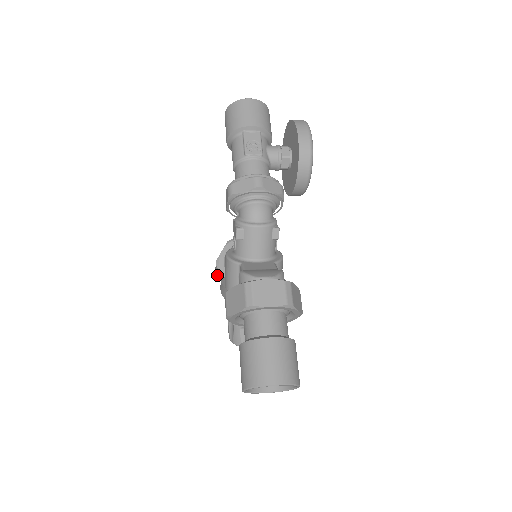
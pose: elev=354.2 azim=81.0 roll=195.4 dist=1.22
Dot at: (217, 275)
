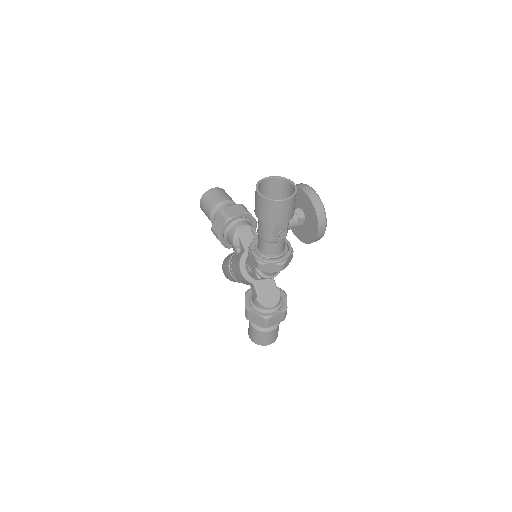
Dot at: (213, 233)
